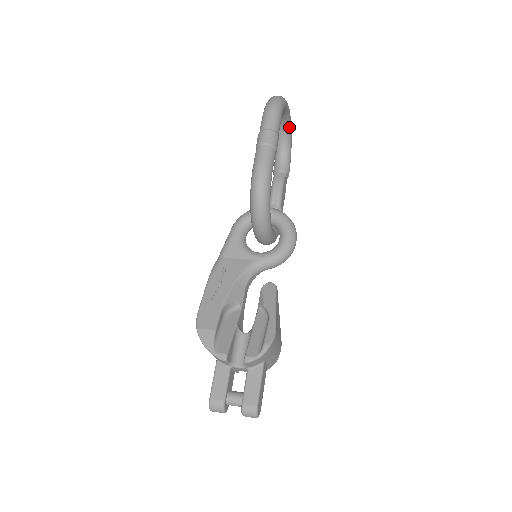
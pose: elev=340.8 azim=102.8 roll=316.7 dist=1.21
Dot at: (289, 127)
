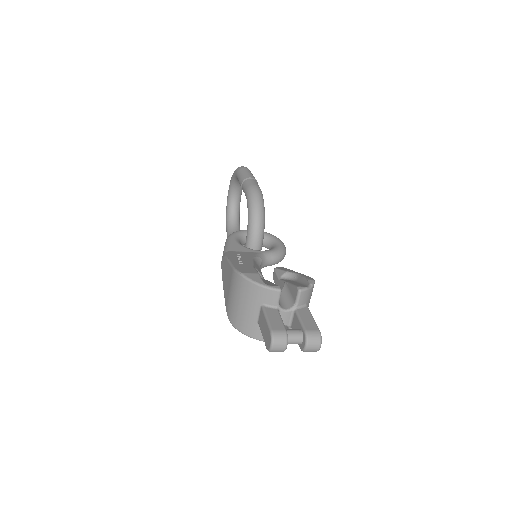
Dot at: (239, 205)
